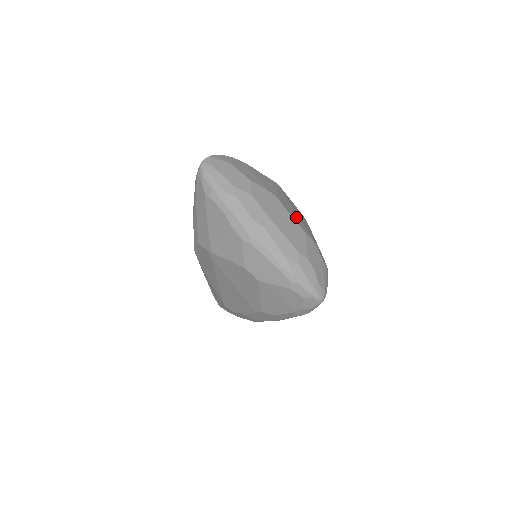
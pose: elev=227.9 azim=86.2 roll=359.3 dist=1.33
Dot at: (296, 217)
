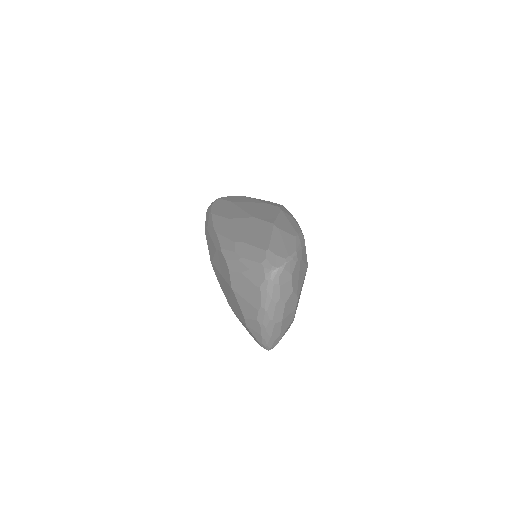
Dot at: occluded
